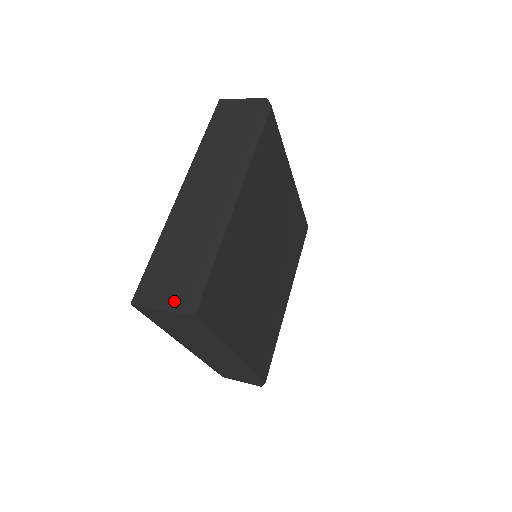
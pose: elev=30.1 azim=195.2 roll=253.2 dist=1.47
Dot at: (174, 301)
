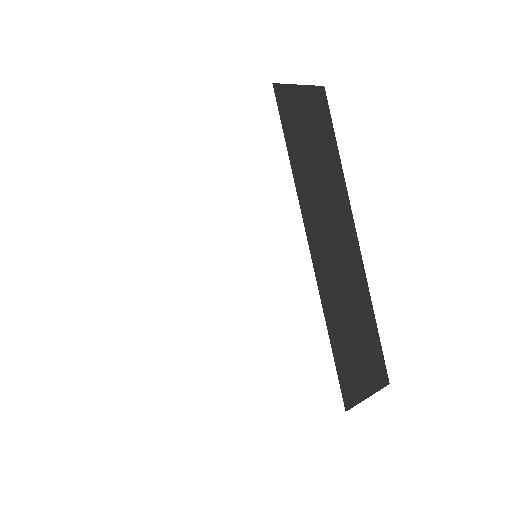
Dot at: occluded
